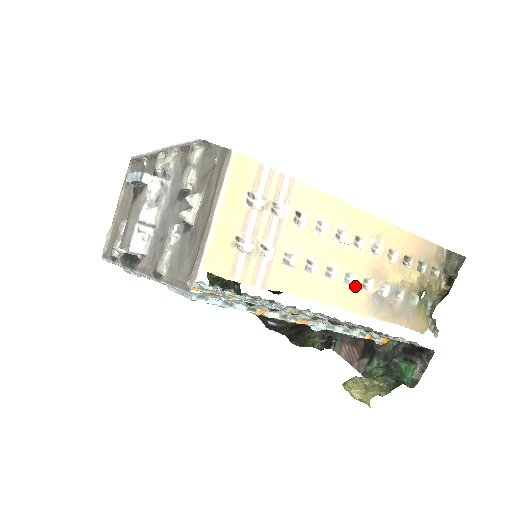
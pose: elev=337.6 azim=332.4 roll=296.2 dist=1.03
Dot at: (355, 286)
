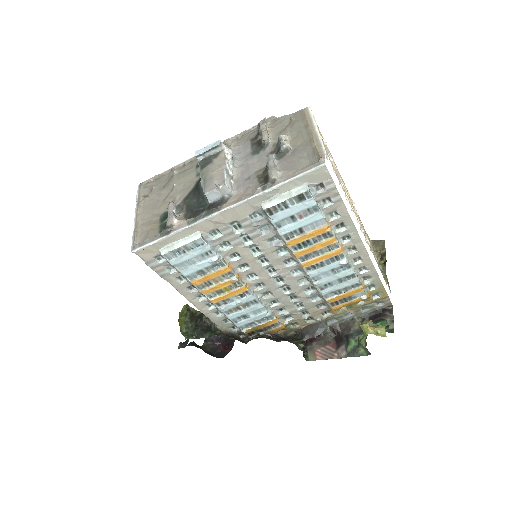
Dot at: occluded
